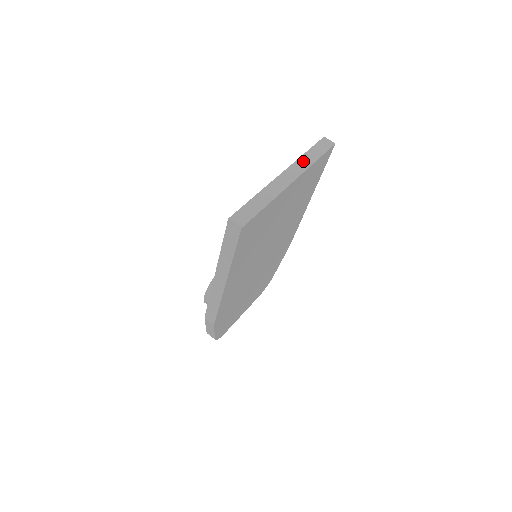
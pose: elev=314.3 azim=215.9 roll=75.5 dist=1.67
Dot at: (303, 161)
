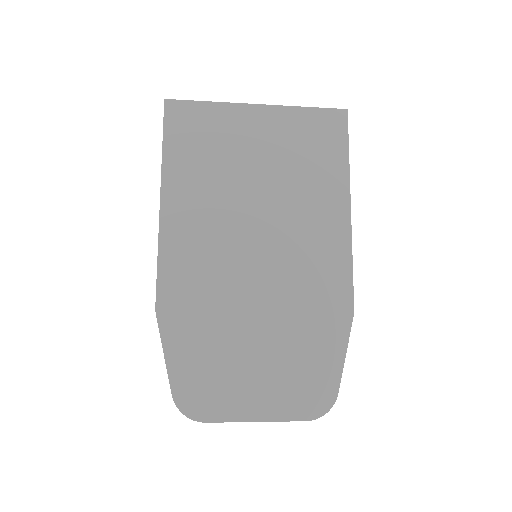
Dot at: occluded
